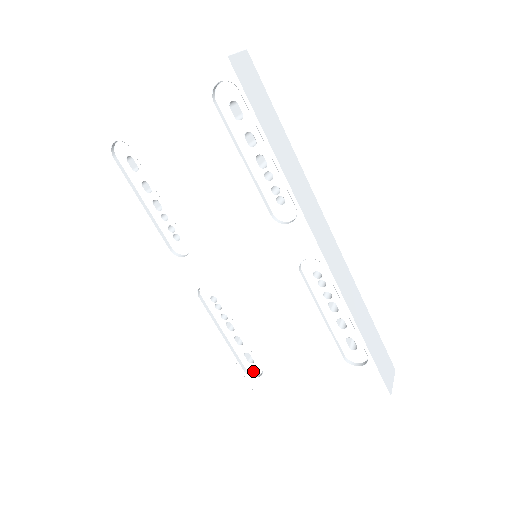
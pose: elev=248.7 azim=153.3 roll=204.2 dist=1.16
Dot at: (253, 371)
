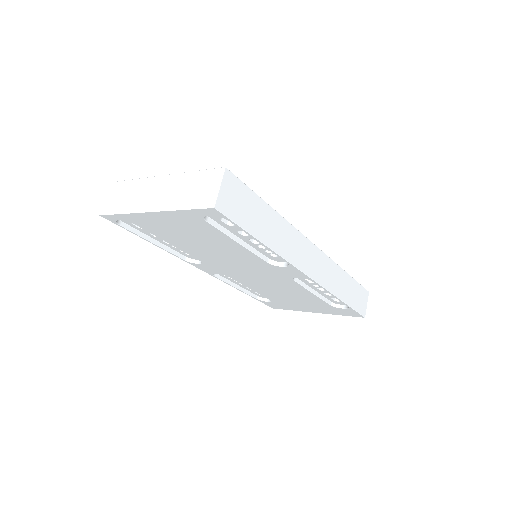
Dot at: (263, 297)
